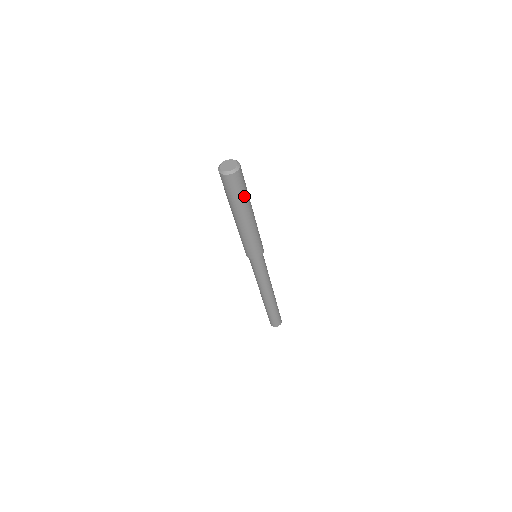
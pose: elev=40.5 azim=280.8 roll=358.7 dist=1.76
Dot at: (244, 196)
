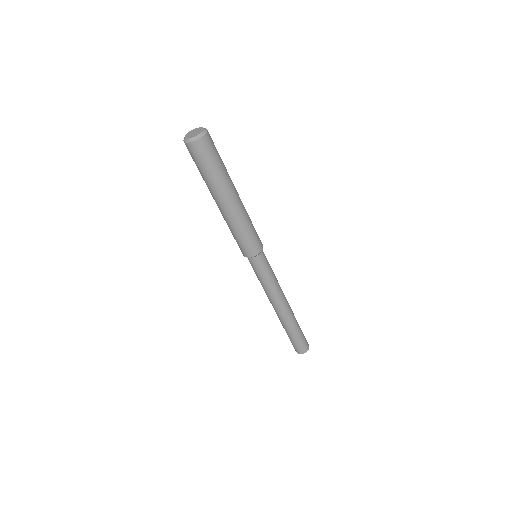
Dot at: (219, 171)
